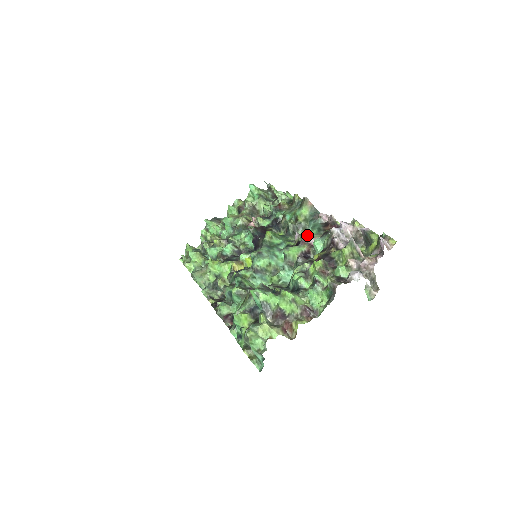
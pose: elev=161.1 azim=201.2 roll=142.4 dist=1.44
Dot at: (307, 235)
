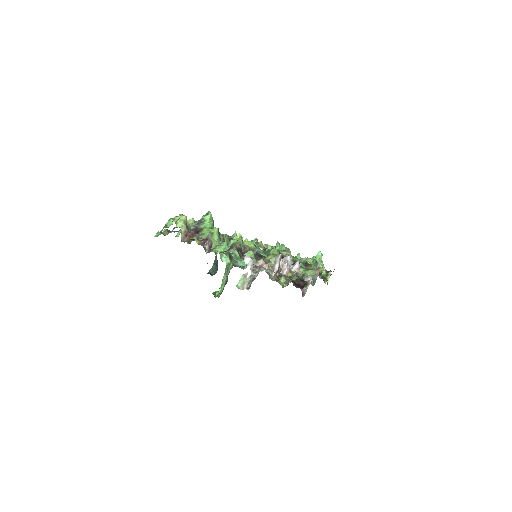
Dot at: occluded
